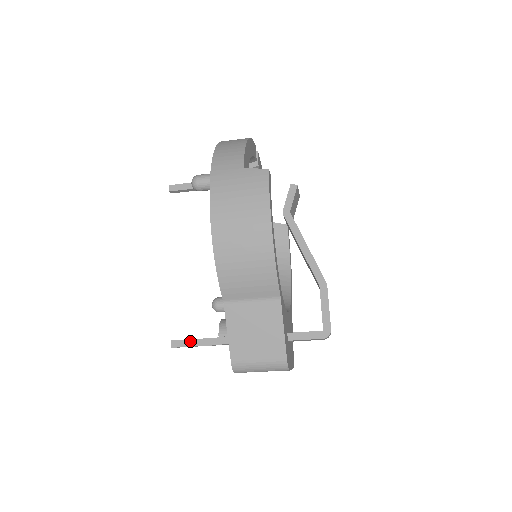
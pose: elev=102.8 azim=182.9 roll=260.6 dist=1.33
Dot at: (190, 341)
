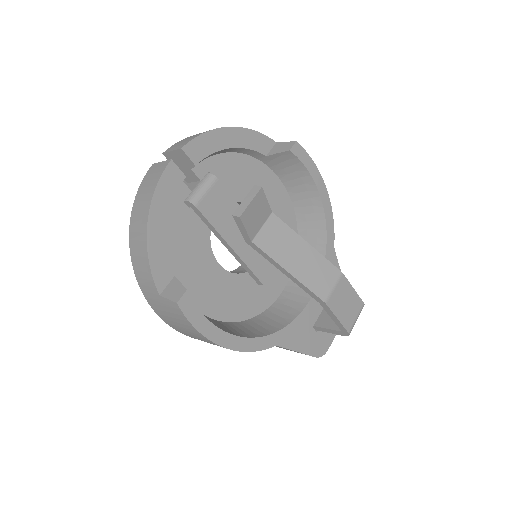
Dot at: occluded
